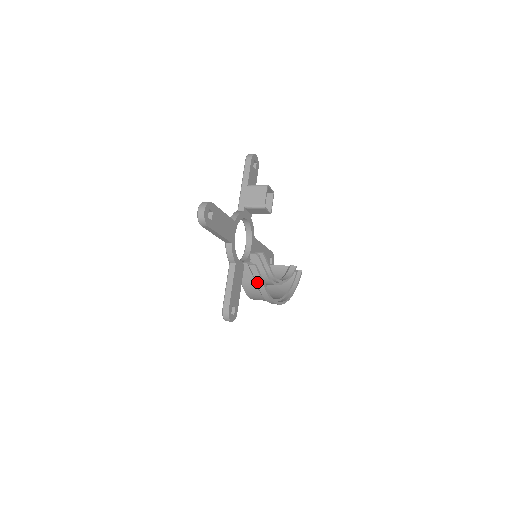
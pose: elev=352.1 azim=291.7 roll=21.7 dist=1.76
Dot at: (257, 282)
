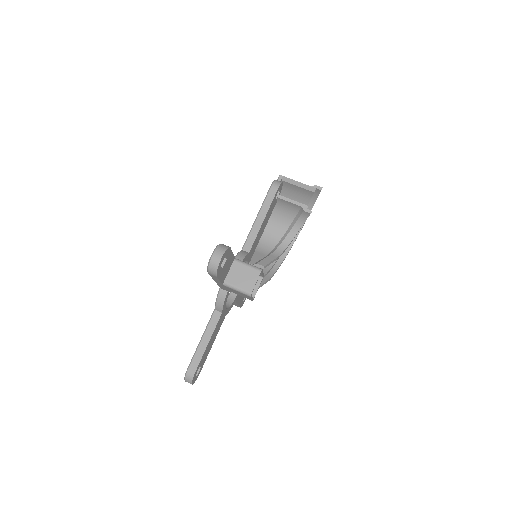
Dot at: (263, 278)
